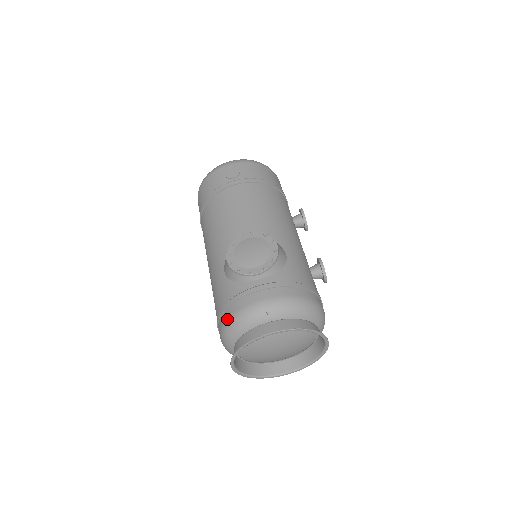
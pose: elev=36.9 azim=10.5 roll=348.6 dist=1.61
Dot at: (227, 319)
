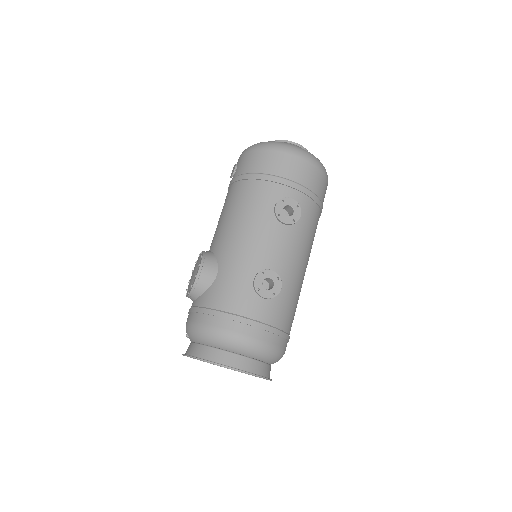
Dot at: occluded
